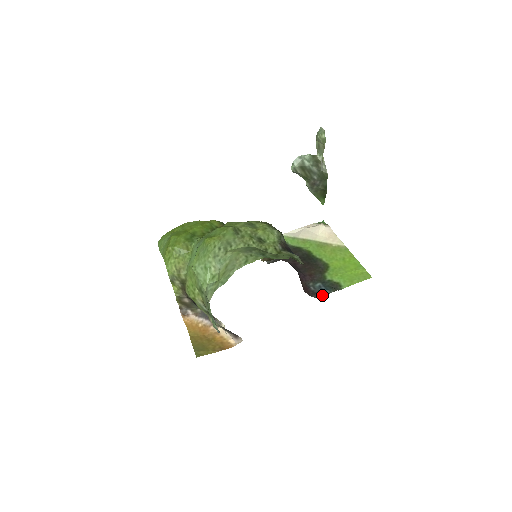
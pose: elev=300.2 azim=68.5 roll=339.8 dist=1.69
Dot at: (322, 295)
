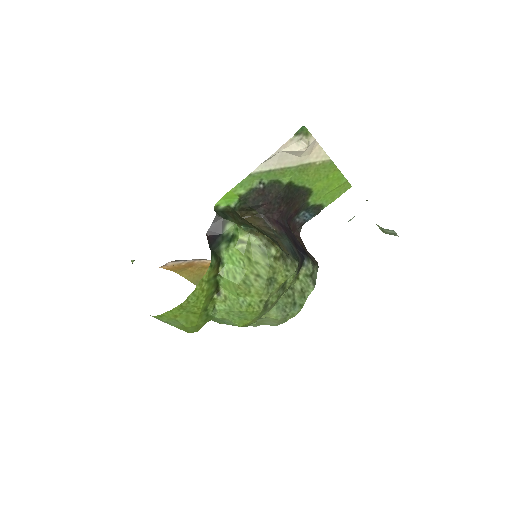
Dot at: occluded
